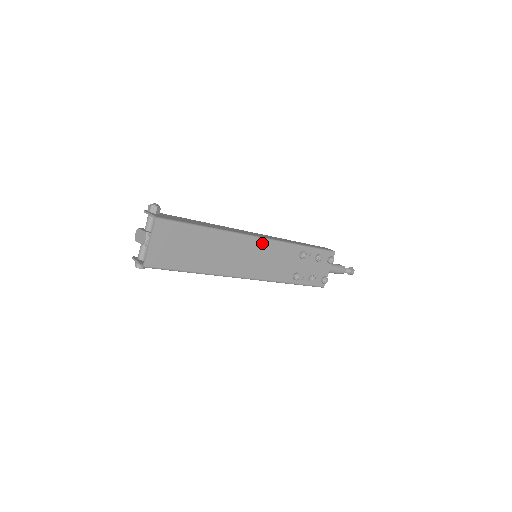
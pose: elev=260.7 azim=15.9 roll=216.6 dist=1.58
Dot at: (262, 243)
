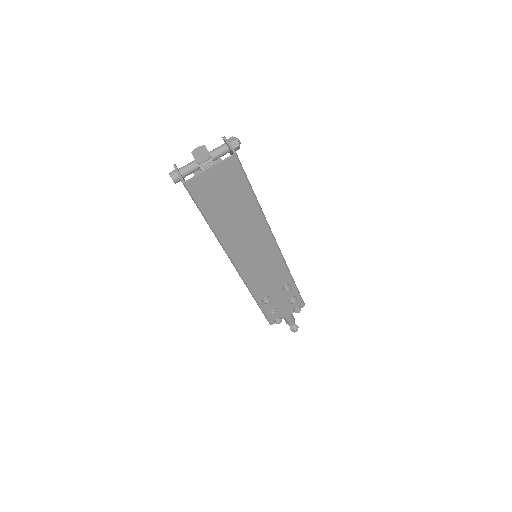
Dot at: (275, 251)
